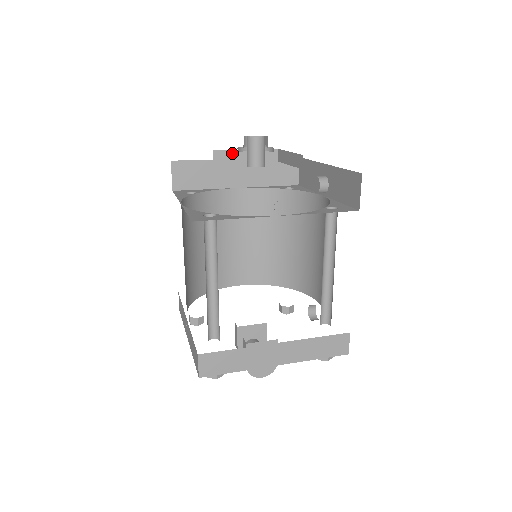
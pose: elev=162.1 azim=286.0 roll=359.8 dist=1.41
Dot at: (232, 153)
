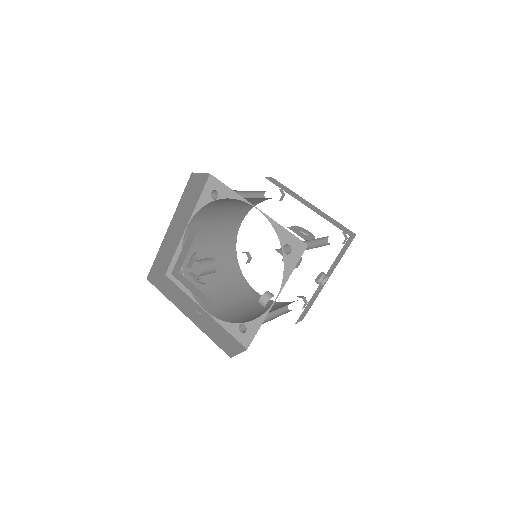
Dot at: occluded
